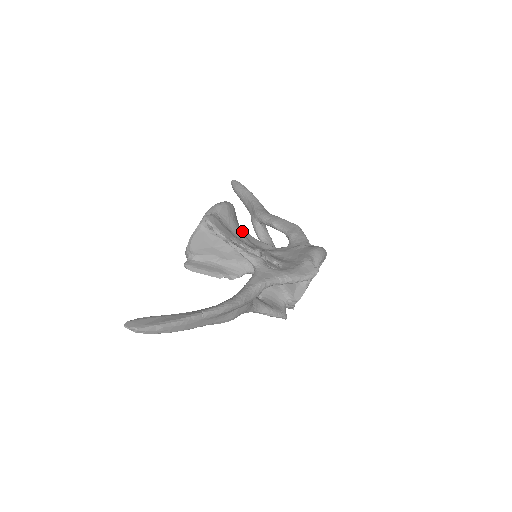
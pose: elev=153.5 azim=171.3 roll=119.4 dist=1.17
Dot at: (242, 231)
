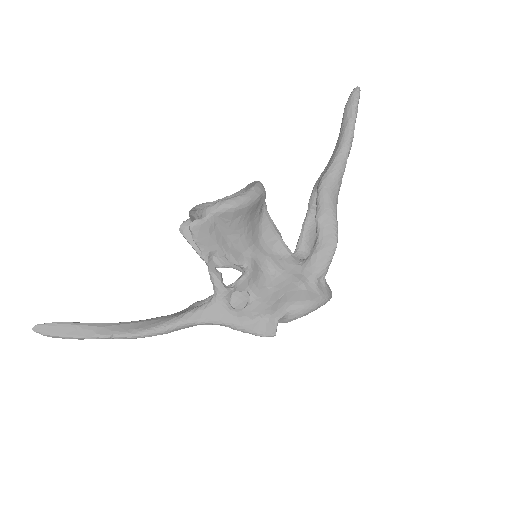
Dot at: (261, 220)
